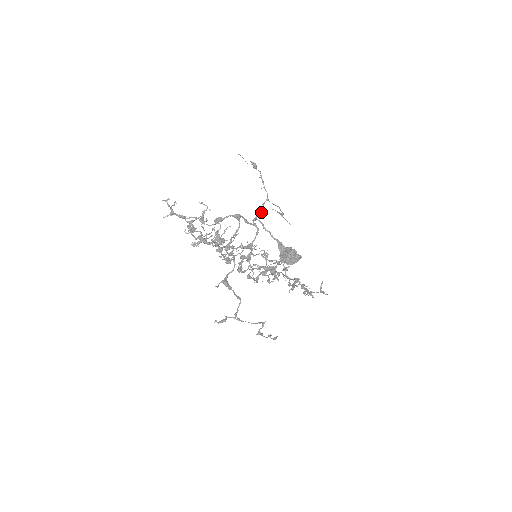
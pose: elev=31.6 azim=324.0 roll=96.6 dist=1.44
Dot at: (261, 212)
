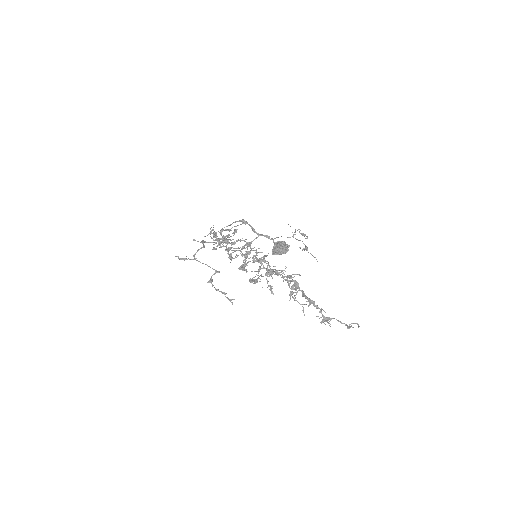
Dot at: (278, 237)
